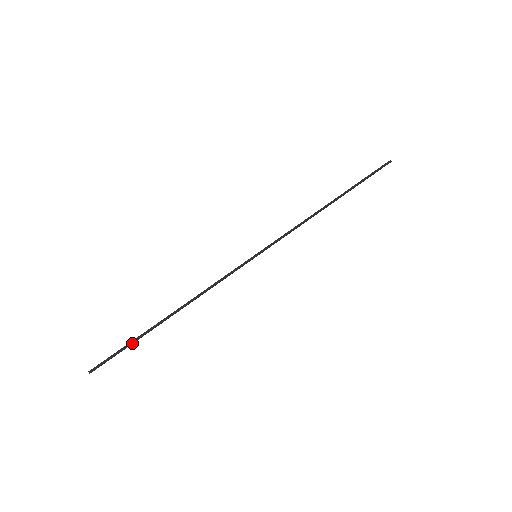
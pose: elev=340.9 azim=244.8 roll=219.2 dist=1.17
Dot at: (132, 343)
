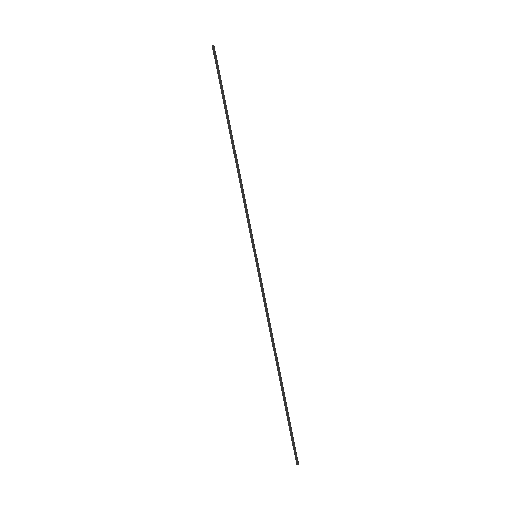
Dot at: (288, 416)
